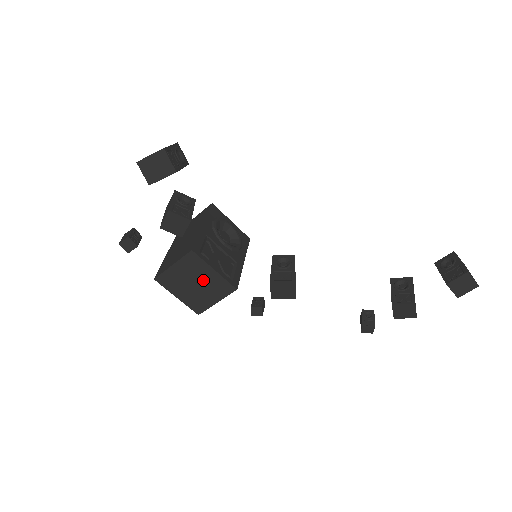
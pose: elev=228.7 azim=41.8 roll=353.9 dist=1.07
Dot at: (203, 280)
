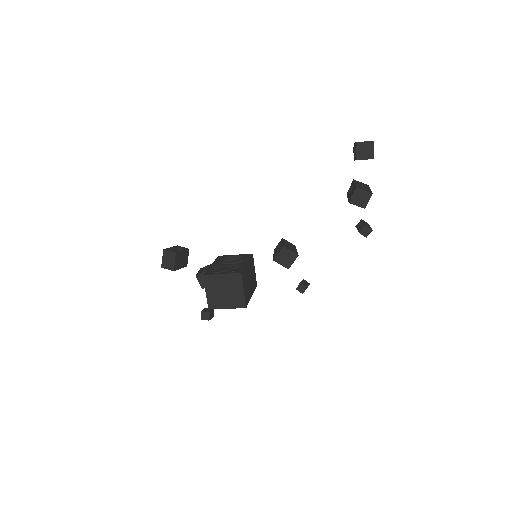
Dot at: (224, 285)
